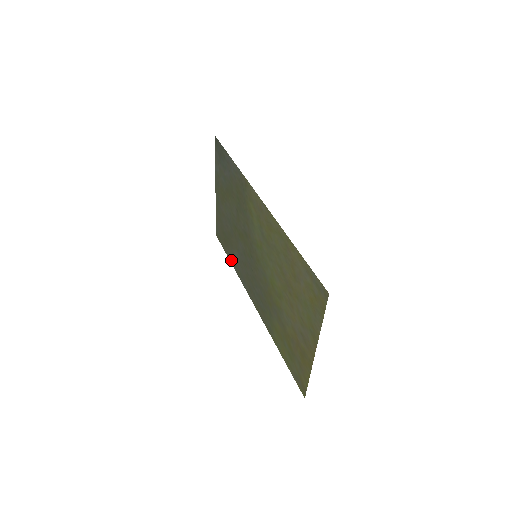
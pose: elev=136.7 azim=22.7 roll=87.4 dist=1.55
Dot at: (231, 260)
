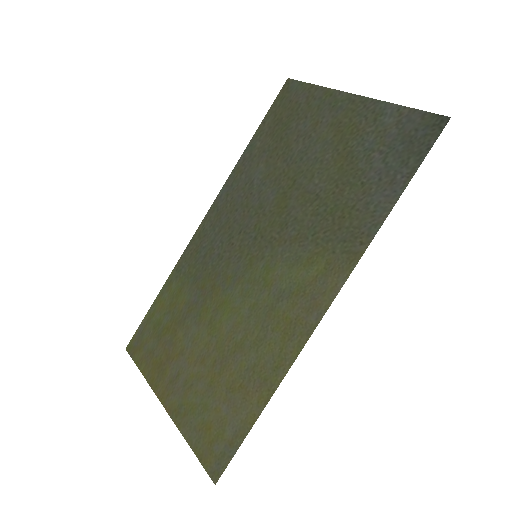
Dot at: (253, 143)
